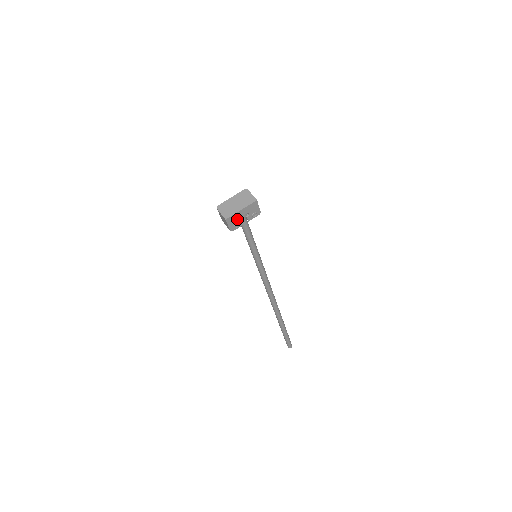
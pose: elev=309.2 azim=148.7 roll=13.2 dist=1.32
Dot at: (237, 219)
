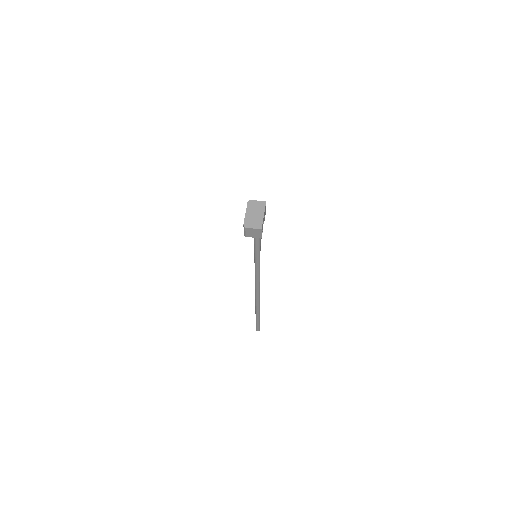
Dot at: (262, 225)
